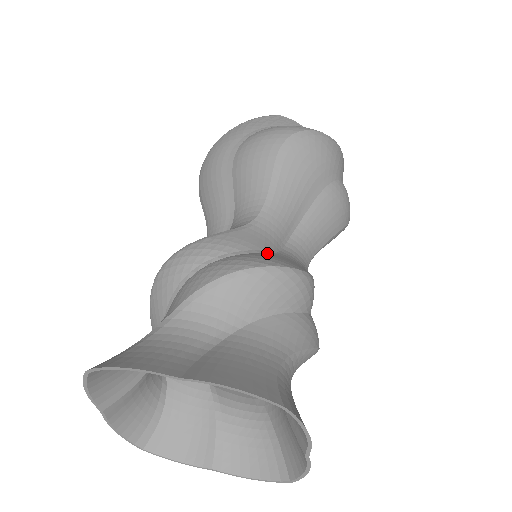
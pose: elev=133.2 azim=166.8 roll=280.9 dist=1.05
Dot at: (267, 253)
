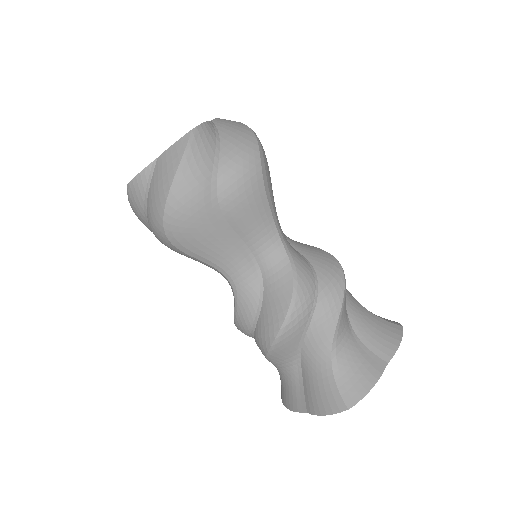
Dot at: (312, 264)
